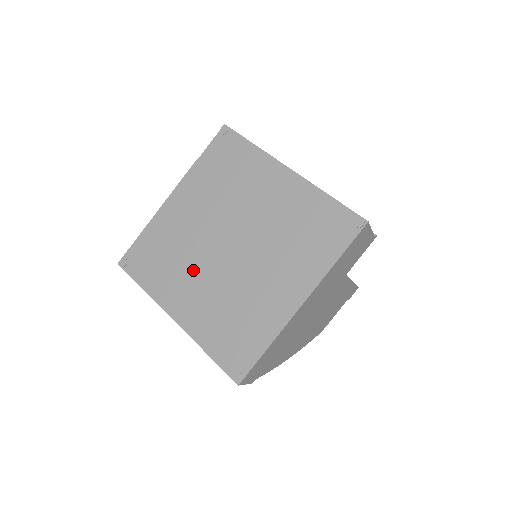
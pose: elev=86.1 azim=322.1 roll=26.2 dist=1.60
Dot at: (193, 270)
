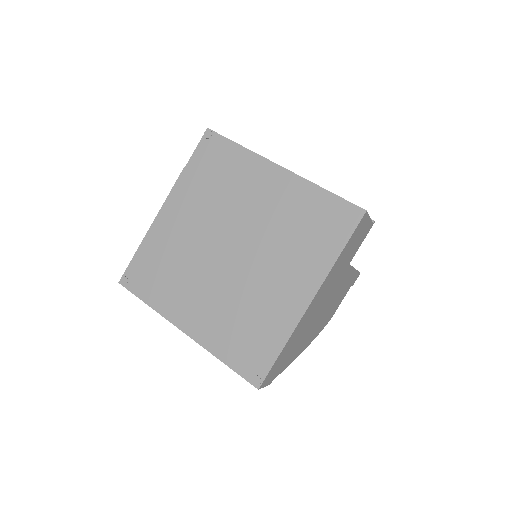
Dot at: (196, 280)
